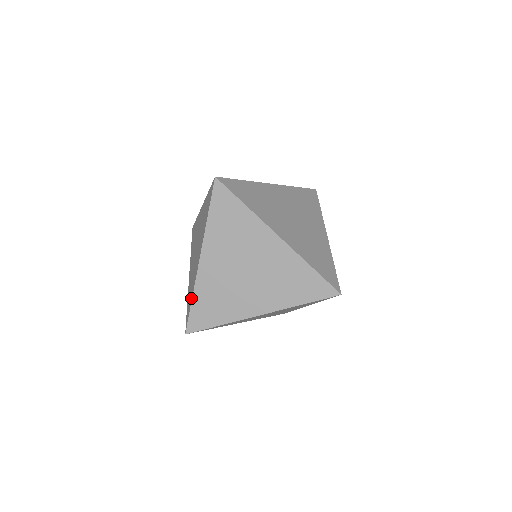
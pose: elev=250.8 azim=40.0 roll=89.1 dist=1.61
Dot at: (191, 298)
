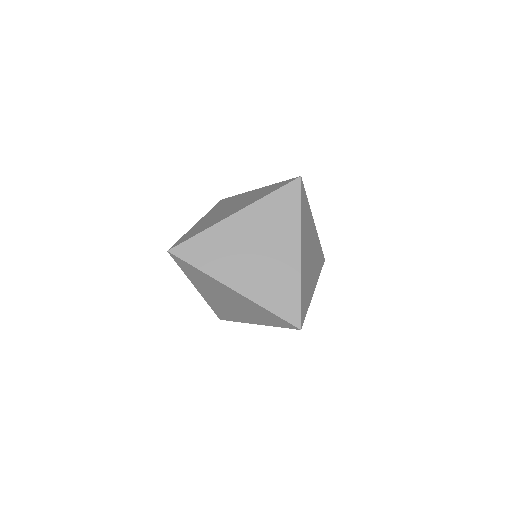
Dot at: (198, 232)
